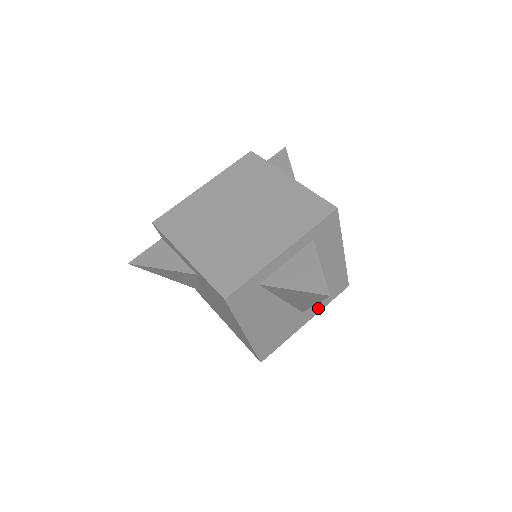
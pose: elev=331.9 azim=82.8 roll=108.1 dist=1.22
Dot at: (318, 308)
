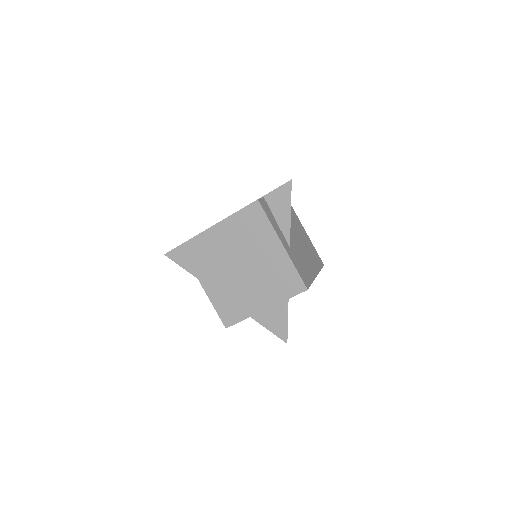
Dot at: occluded
